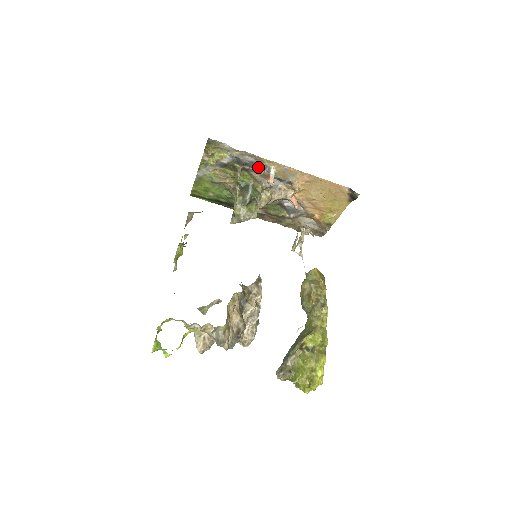
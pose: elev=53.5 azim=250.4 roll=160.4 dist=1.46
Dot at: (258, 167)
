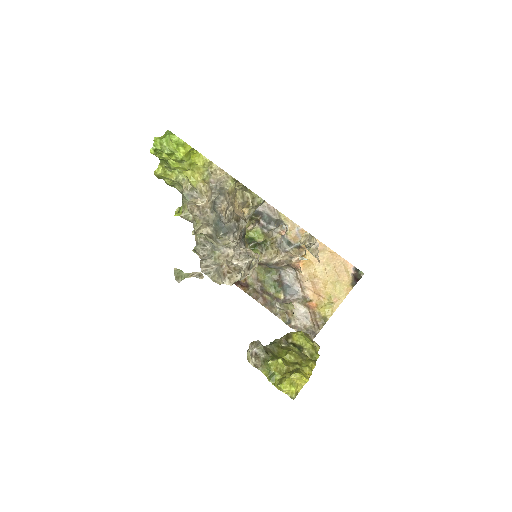
Dot at: (273, 224)
